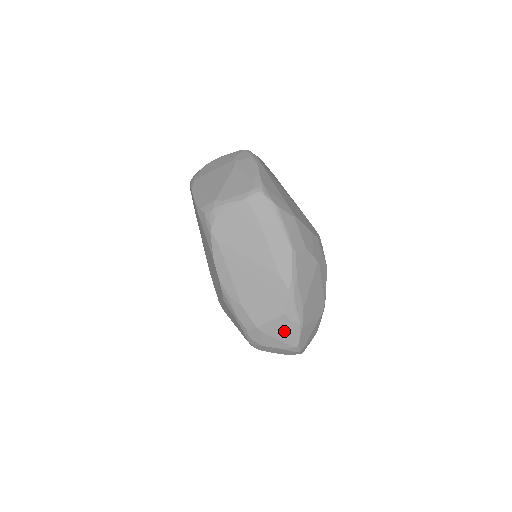
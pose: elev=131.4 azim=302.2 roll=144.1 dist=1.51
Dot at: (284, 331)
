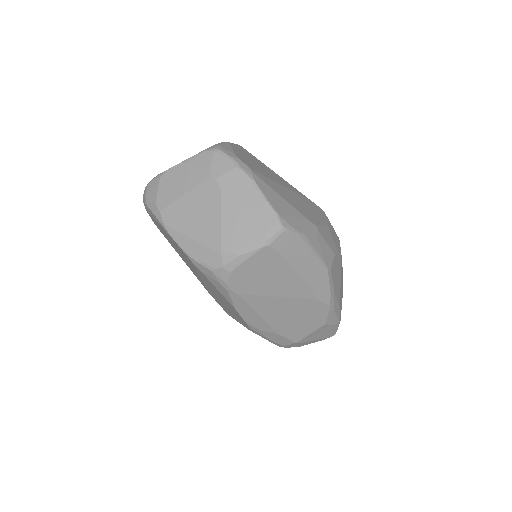
Dot at: (323, 333)
